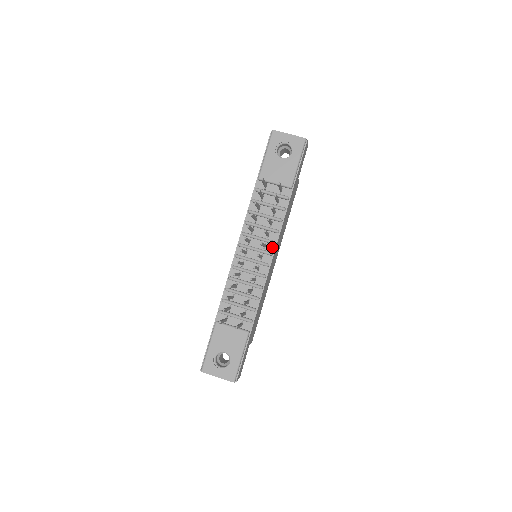
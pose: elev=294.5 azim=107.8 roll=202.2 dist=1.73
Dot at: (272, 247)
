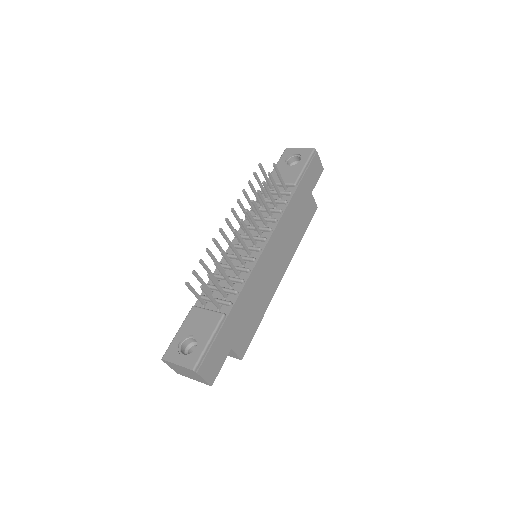
Dot at: (268, 235)
